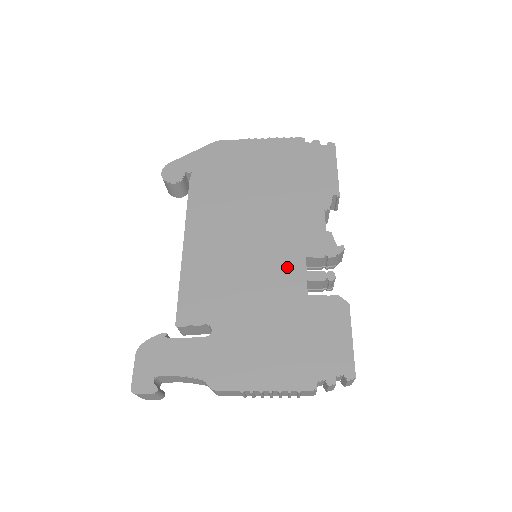
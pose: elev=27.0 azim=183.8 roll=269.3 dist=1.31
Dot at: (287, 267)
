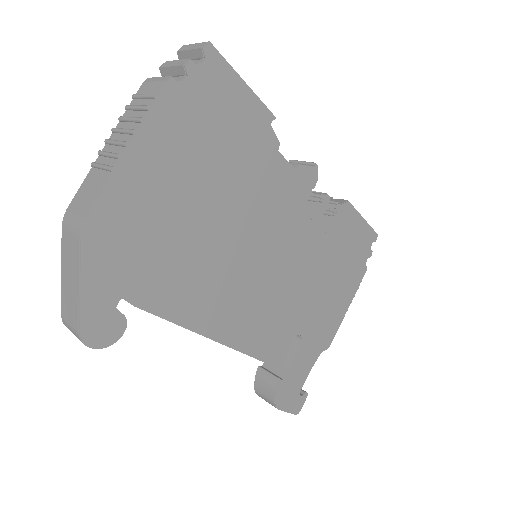
Dot at: (299, 237)
